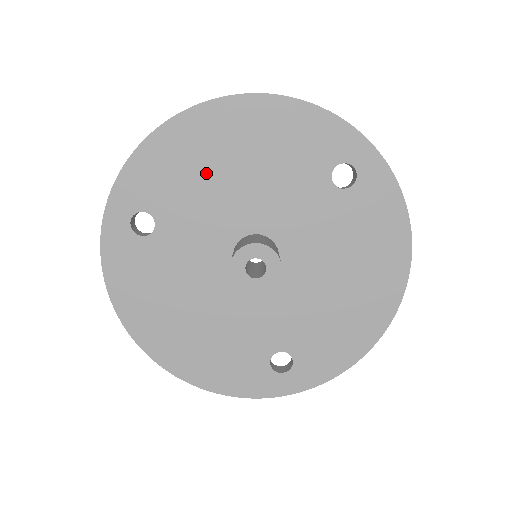
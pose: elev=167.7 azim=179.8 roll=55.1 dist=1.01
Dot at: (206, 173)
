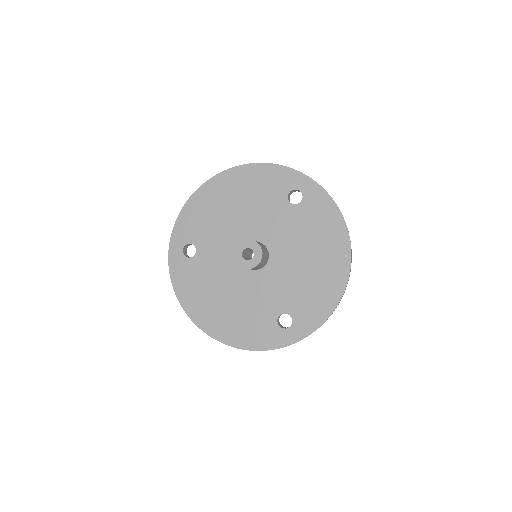
Dot at: (219, 214)
